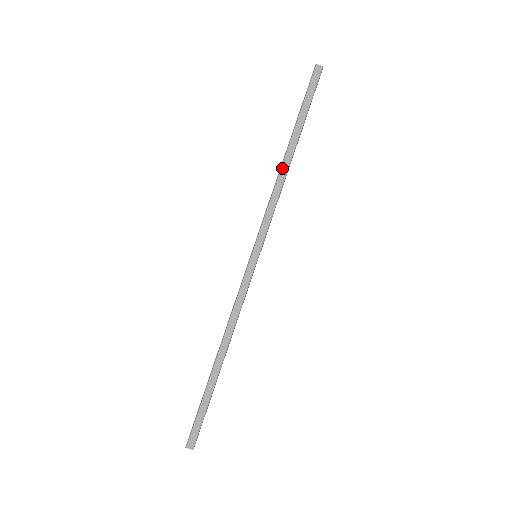
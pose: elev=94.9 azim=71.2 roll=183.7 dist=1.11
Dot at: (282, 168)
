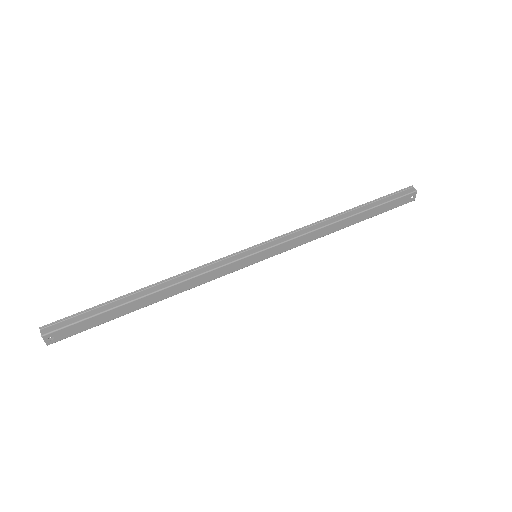
Dot at: (332, 219)
